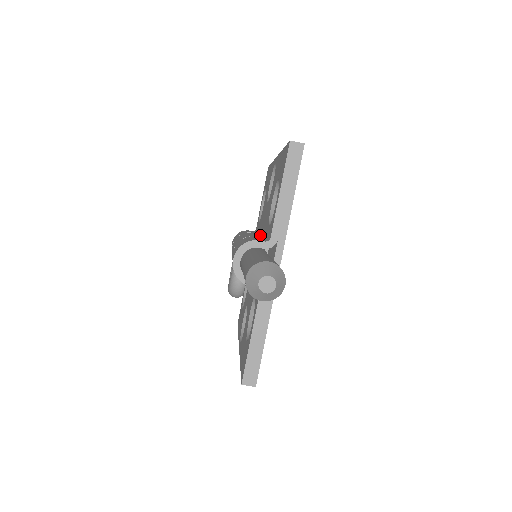
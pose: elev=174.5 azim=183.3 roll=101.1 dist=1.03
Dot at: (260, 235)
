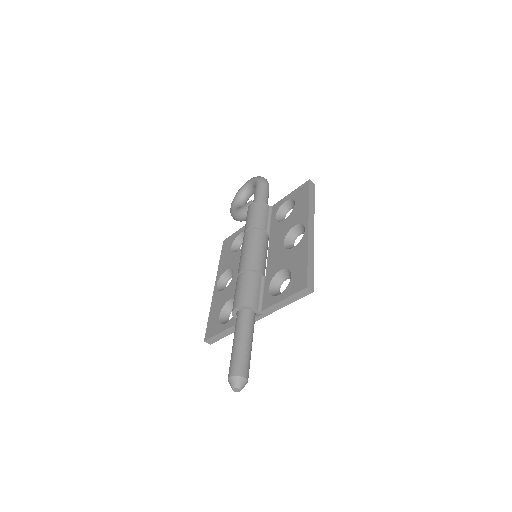
Dot at: (269, 234)
